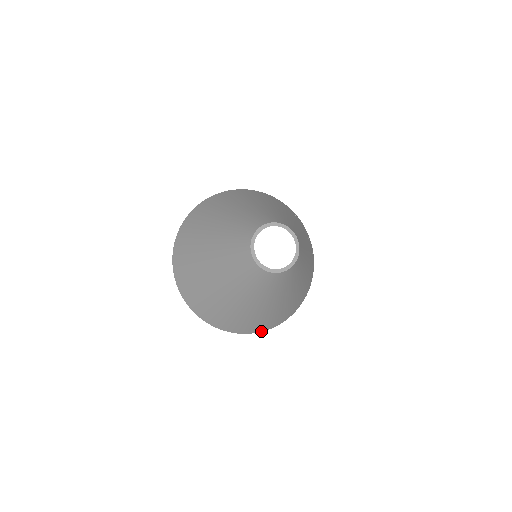
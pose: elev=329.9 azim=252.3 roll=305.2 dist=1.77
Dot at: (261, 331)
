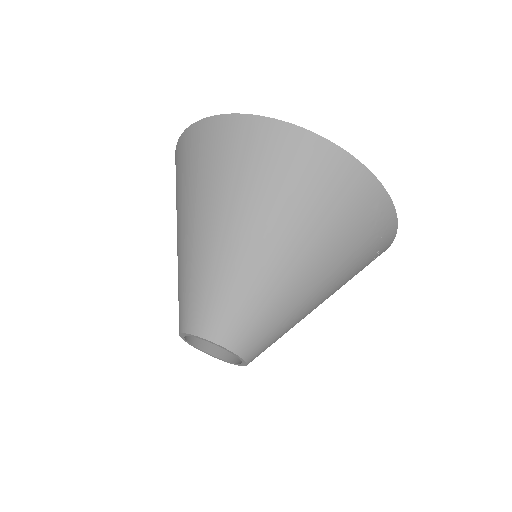
Dot at: occluded
